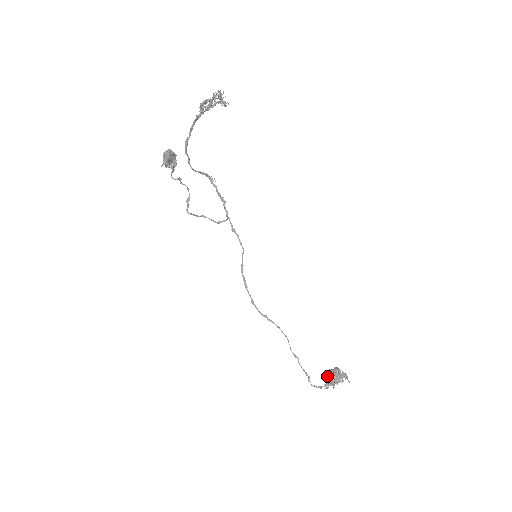
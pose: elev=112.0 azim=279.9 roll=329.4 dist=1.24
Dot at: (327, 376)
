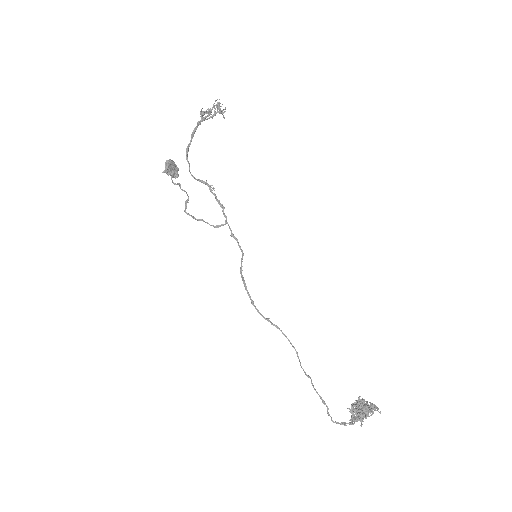
Dot at: (351, 407)
